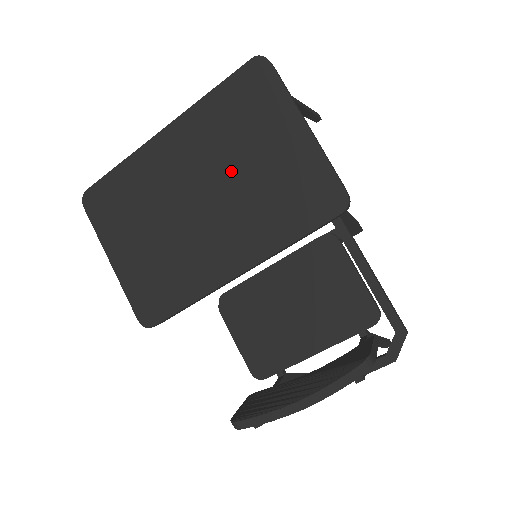
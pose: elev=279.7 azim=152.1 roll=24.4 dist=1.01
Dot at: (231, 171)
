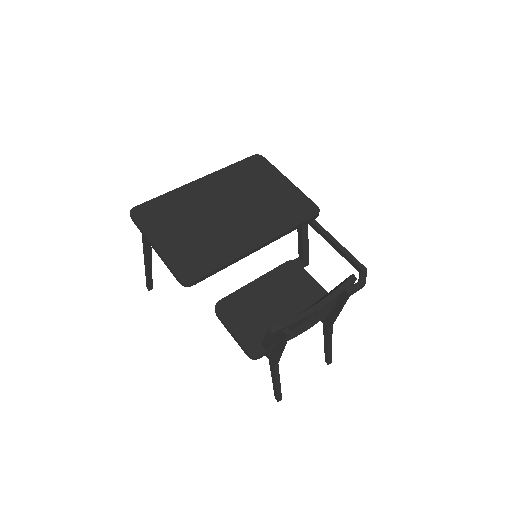
Dot at: (247, 197)
